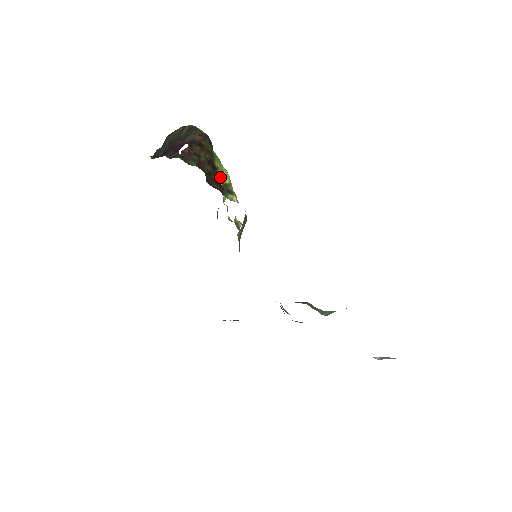
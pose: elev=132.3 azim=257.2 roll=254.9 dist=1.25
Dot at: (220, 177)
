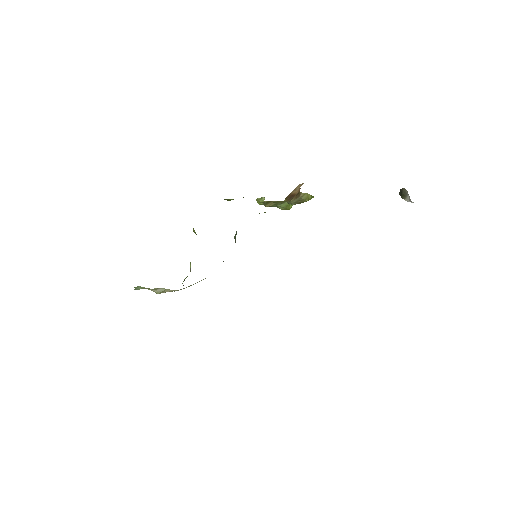
Dot at: (193, 231)
